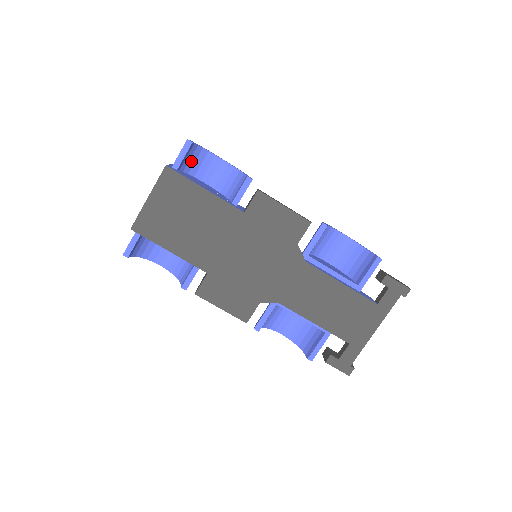
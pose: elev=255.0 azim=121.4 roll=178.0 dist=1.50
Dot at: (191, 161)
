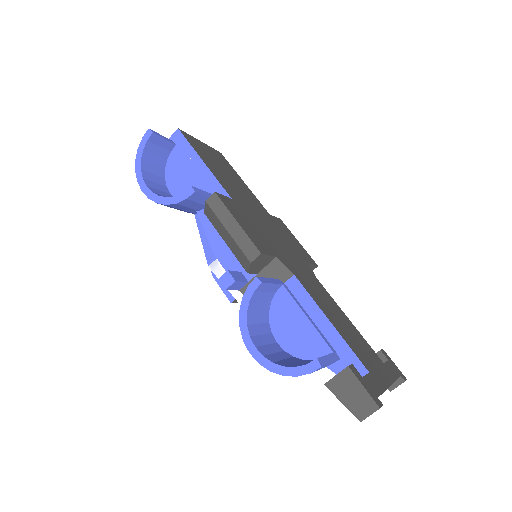
Dot at: occluded
